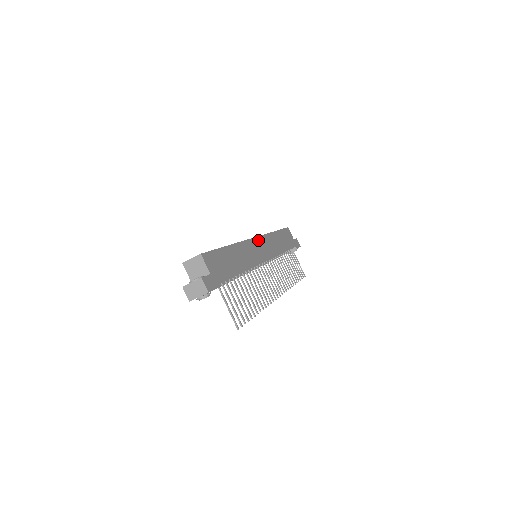
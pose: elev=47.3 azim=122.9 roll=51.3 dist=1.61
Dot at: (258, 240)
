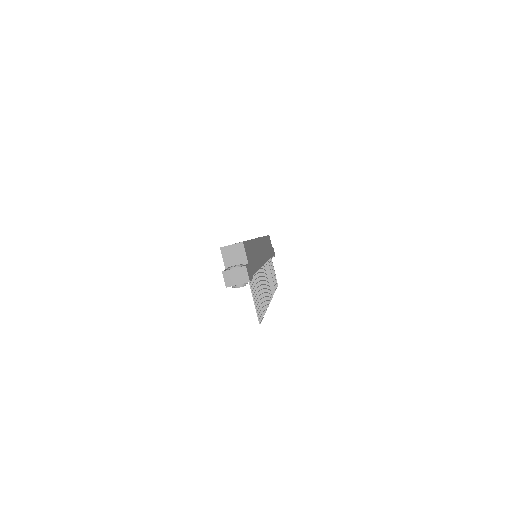
Dot at: (261, 241)
